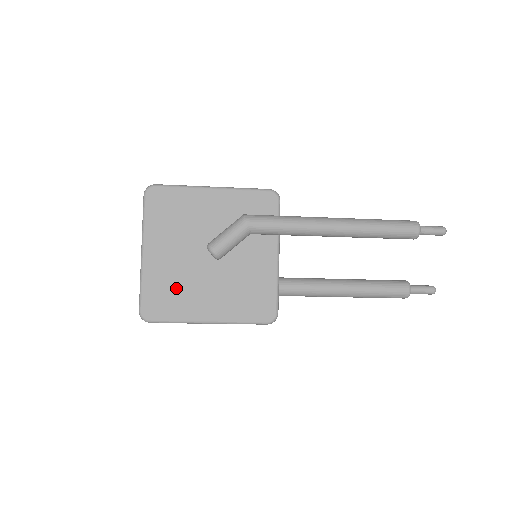
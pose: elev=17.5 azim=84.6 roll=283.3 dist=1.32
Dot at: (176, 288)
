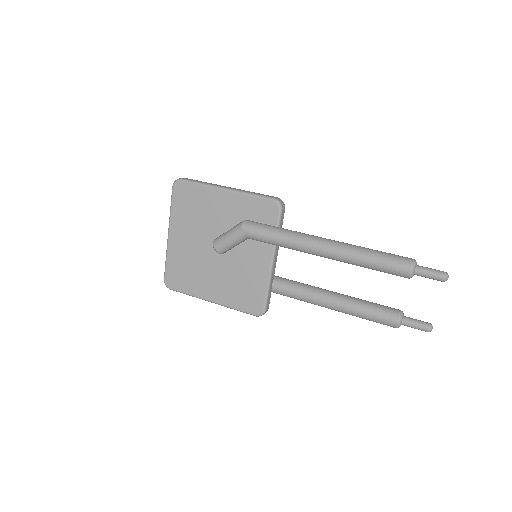
Dot at: (189, 269)
